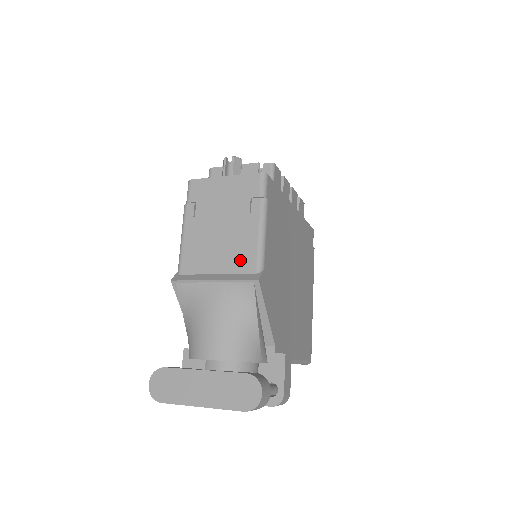
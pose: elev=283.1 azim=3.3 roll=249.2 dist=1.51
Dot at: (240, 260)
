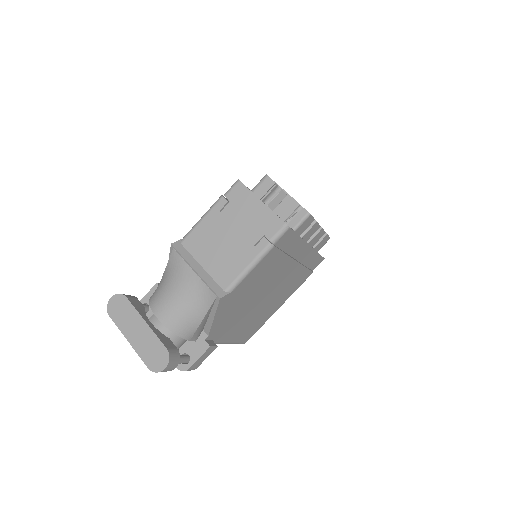
Dot at: (222, 272)
